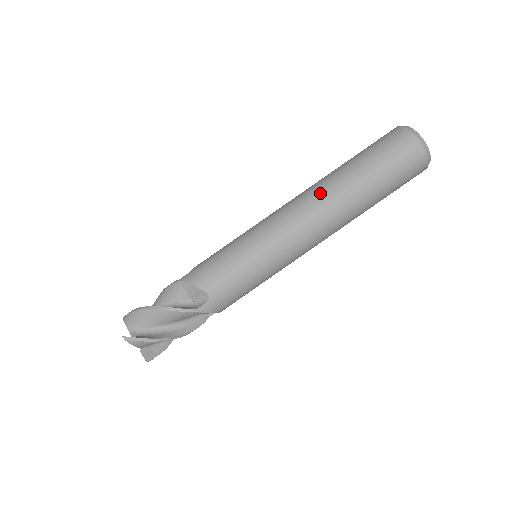
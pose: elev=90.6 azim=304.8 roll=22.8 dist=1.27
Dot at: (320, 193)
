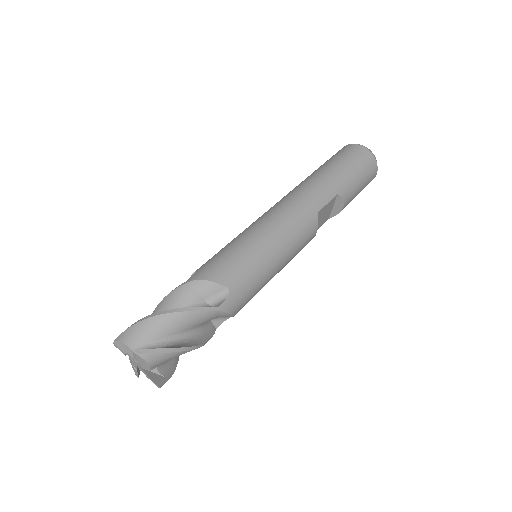
Dot at: occluded
